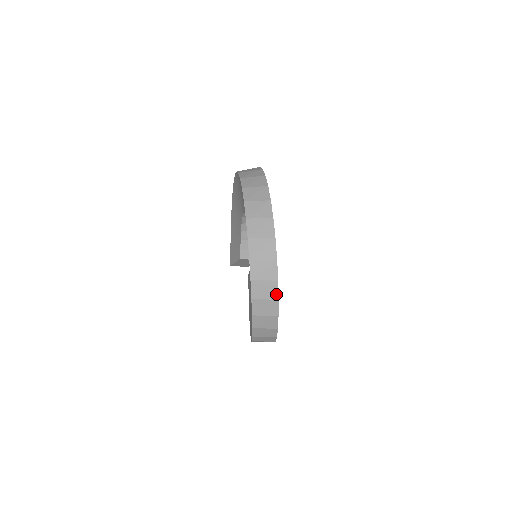
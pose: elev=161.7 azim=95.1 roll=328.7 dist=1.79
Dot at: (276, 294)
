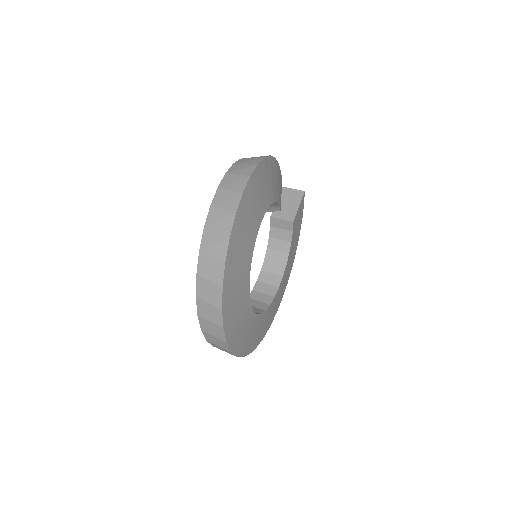
Dot at: occluded
